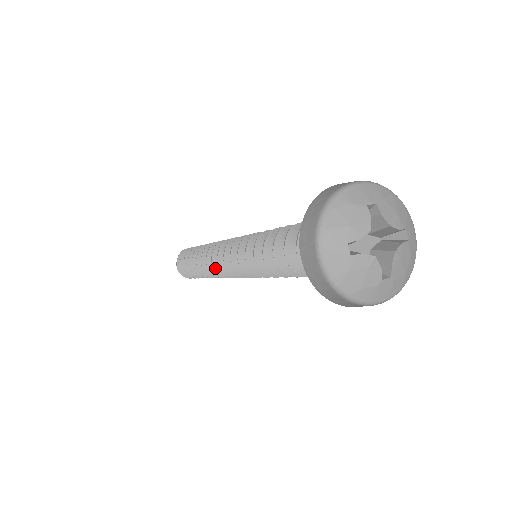
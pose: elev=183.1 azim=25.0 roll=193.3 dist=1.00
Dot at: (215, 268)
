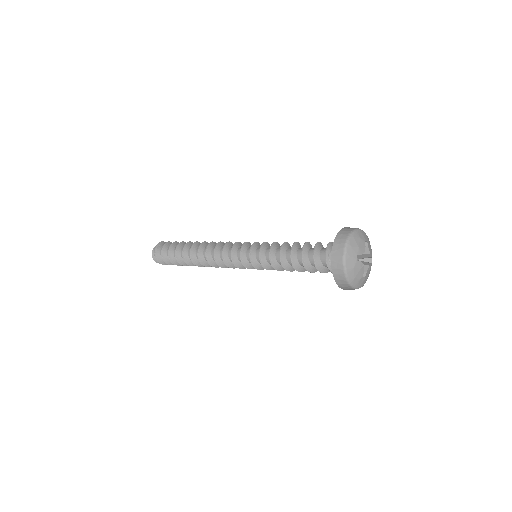
Dot at: (215, 258)
